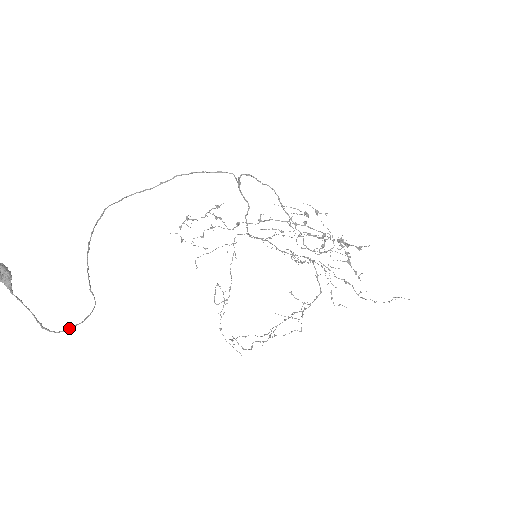
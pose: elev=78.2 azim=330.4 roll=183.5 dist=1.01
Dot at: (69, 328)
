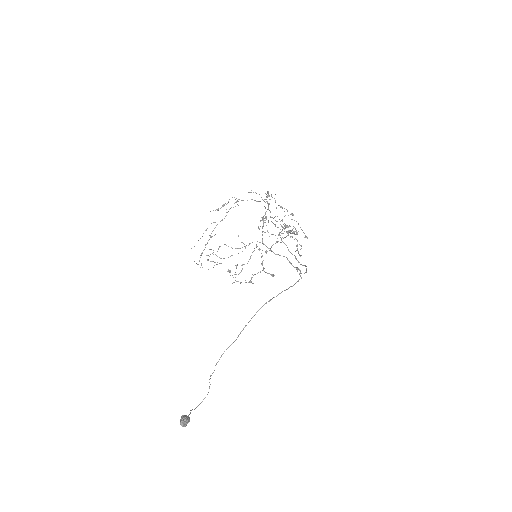
Dot at: occluded
